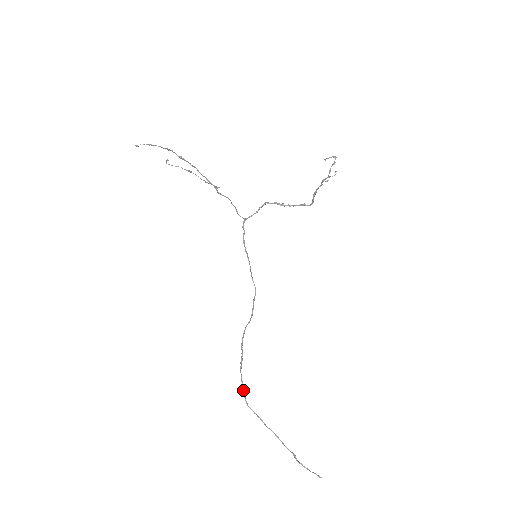
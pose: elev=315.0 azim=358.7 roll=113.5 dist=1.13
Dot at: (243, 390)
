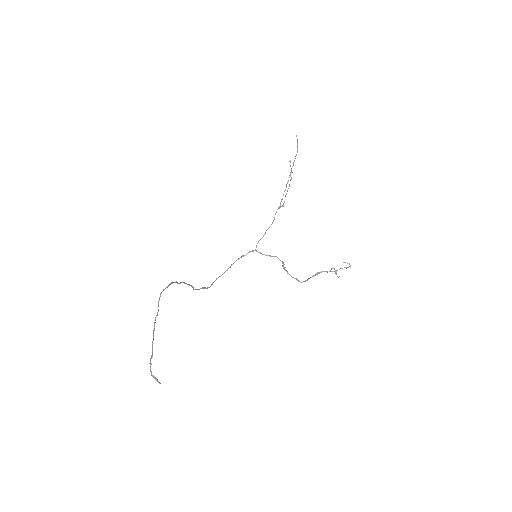
Dot at: (168, 286)
